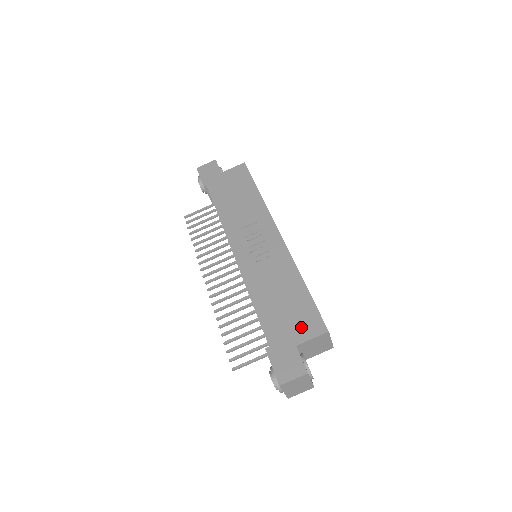
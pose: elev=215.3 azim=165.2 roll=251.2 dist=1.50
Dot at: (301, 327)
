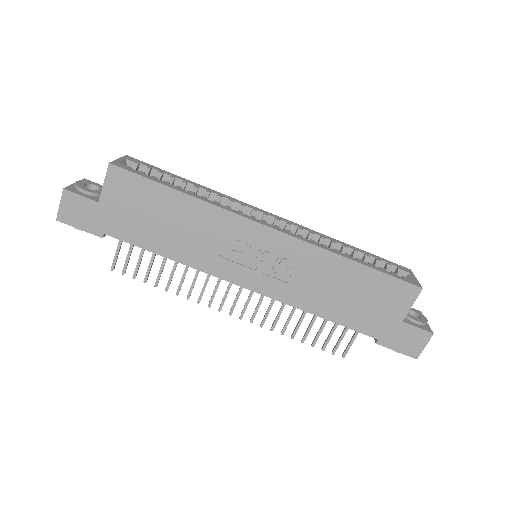
Dot at: (393, 304)
